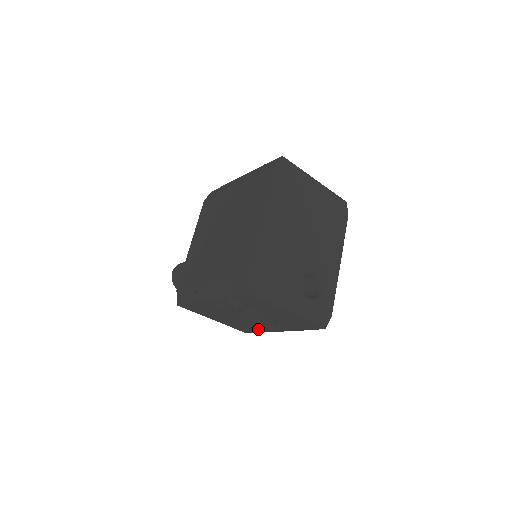
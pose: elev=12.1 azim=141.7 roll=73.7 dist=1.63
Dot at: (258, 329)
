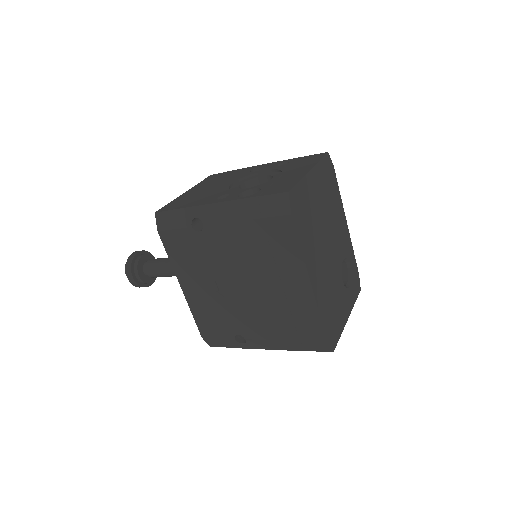
Dot at: occluded
